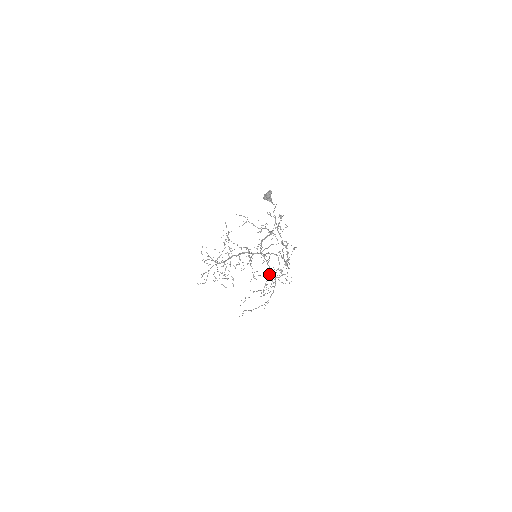
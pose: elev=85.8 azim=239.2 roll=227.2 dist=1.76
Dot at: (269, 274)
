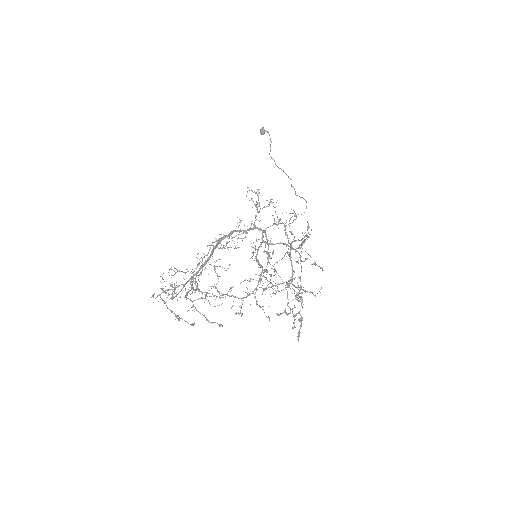
Dot at: occluded
